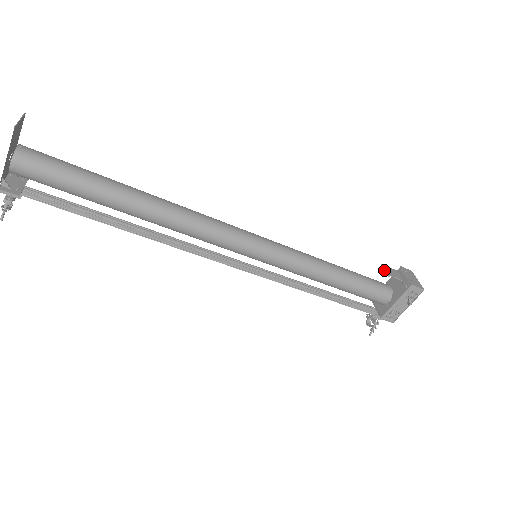
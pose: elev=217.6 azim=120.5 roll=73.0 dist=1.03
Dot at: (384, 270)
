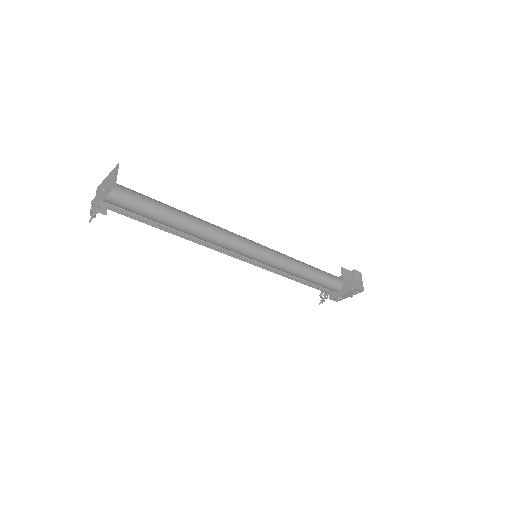
Dot at: (341, 273)
